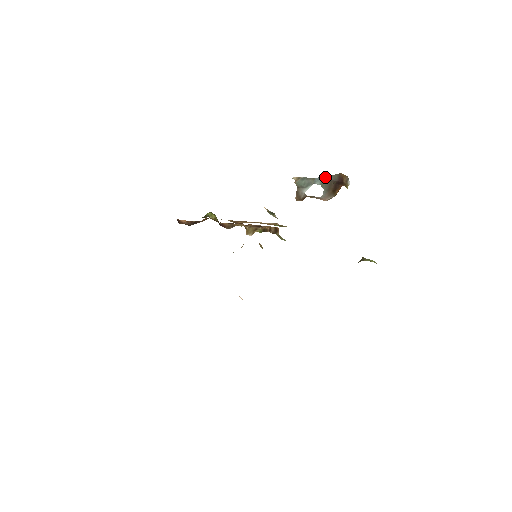
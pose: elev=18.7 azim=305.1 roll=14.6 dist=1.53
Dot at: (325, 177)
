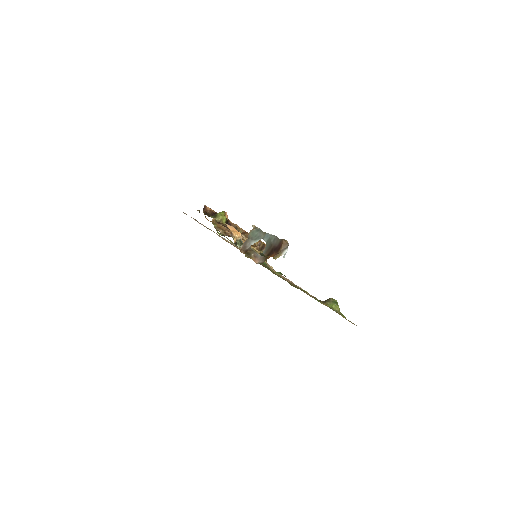
Dot at: (272, 237)
